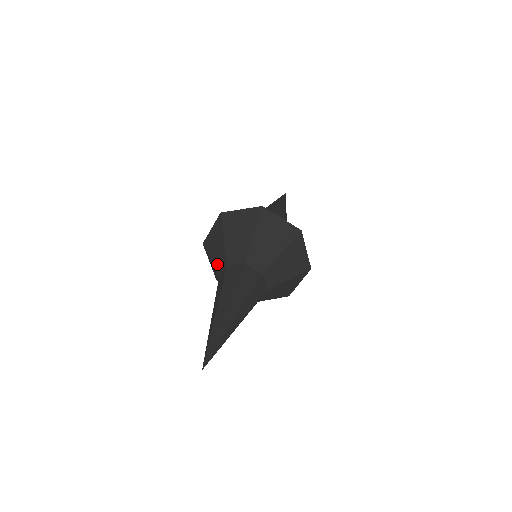
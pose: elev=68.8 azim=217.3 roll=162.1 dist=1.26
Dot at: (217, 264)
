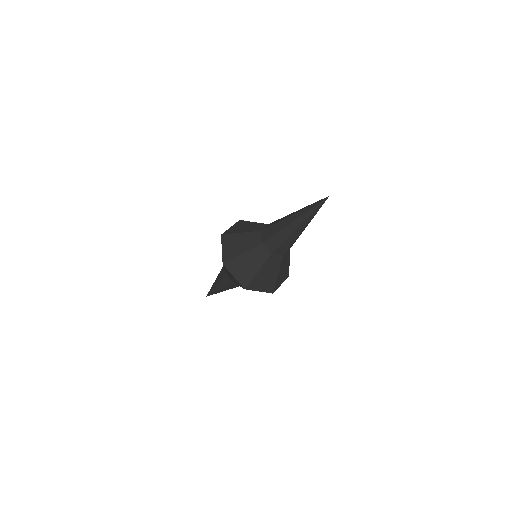
Dot at: (253, 229)
